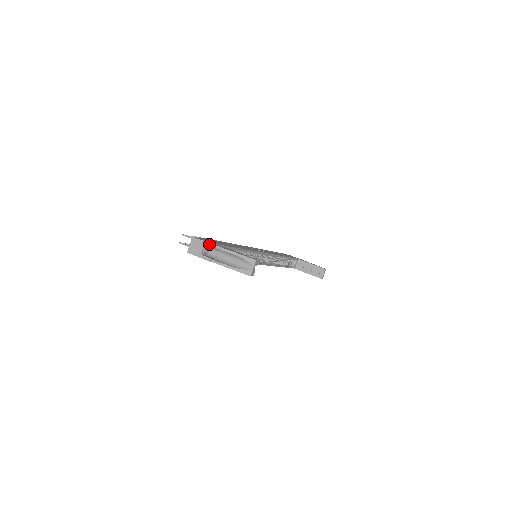
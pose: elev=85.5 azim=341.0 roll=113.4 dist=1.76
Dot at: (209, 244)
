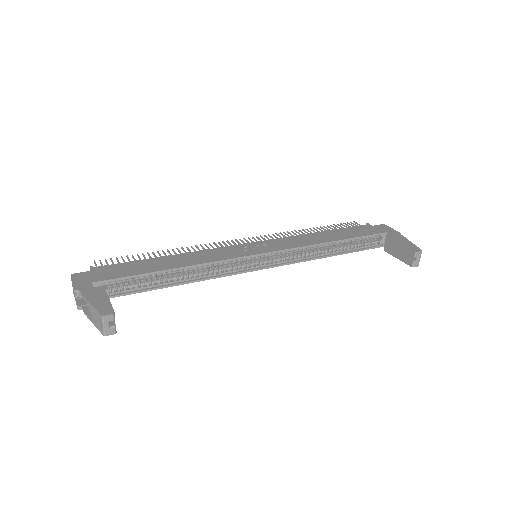
Dot at: (74, 287)
